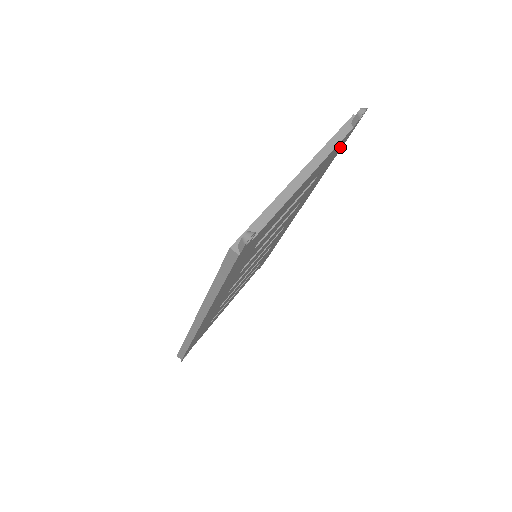
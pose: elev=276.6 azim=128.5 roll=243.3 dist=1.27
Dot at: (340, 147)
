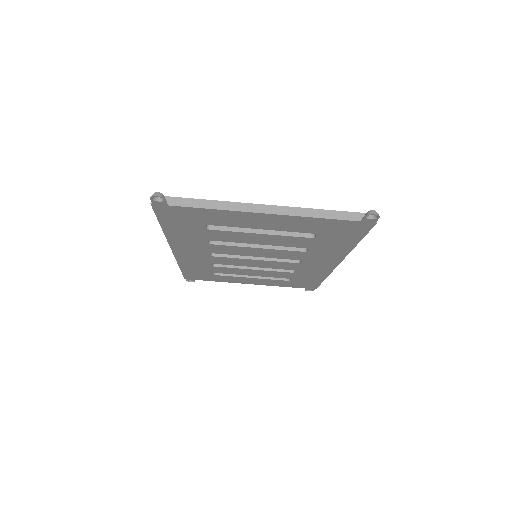
Dot at: (354, 232)
